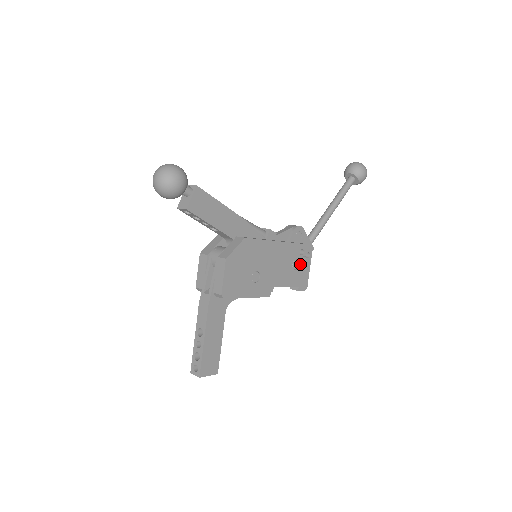
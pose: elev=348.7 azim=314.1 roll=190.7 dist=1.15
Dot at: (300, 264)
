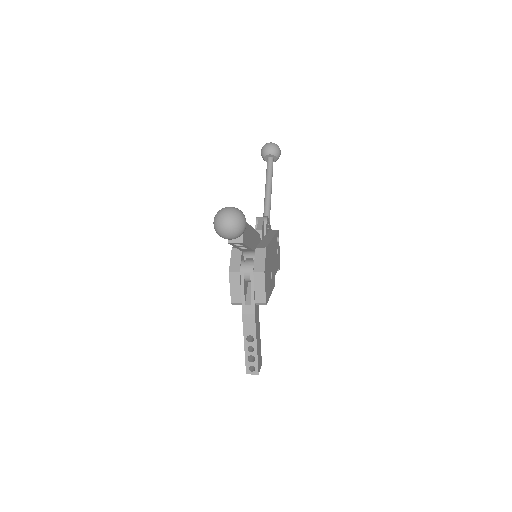
Dot at: (277, 249)
